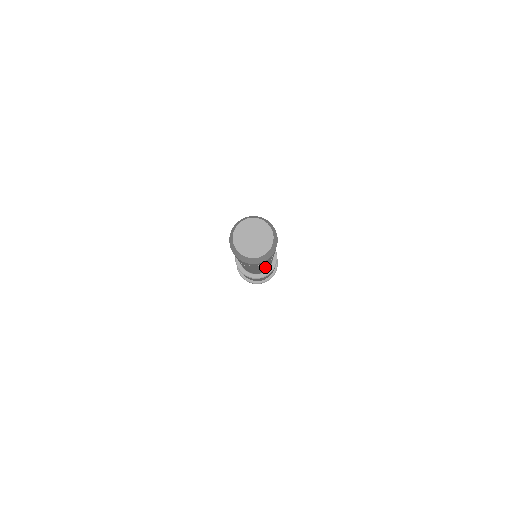
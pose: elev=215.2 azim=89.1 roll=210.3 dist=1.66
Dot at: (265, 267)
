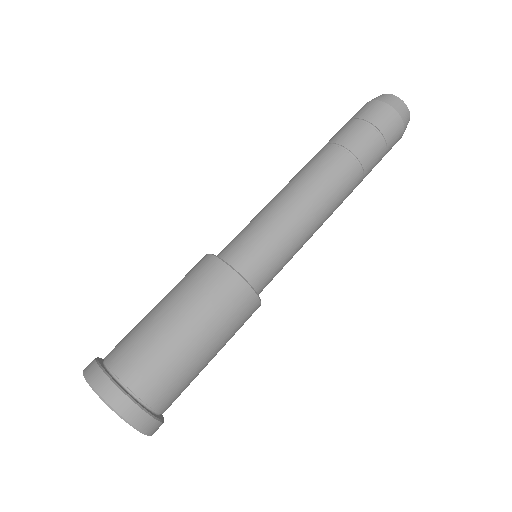
Dot at: (324, 208)
